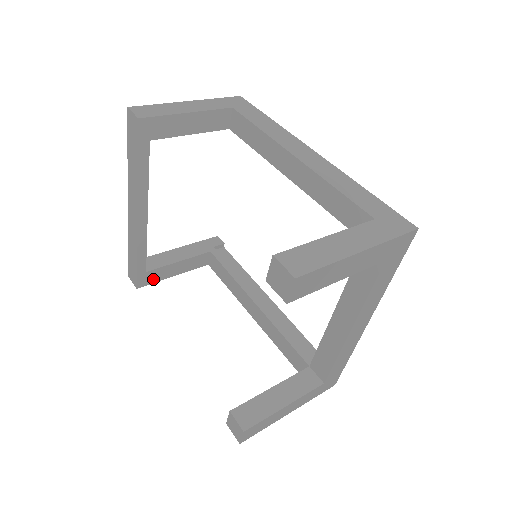
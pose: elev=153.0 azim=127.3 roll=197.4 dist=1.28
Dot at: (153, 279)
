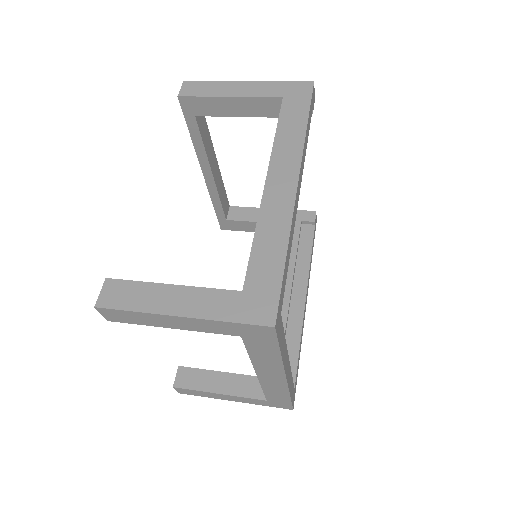
Dot at: (236, 227)
